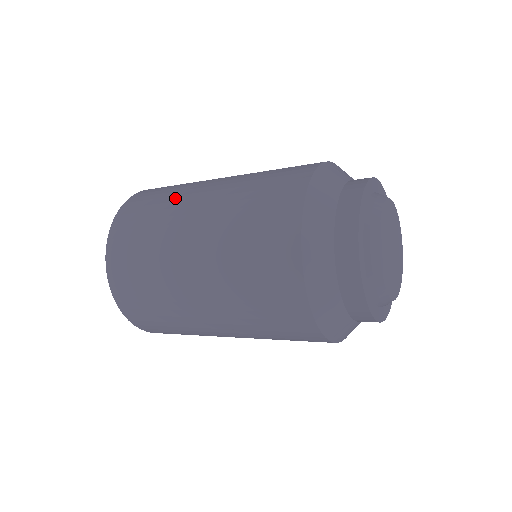
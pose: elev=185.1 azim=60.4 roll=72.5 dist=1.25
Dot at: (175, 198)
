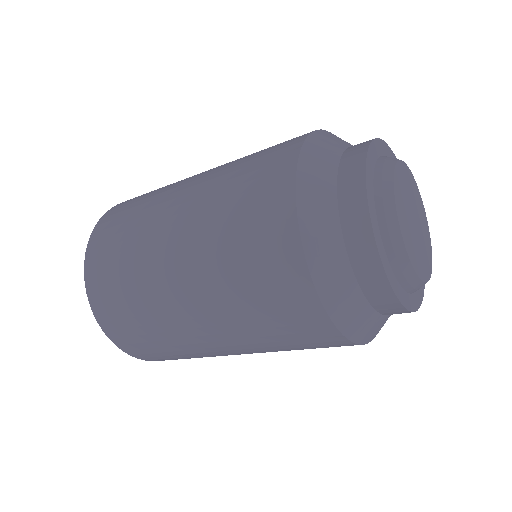
Dot at: (162, 190)
